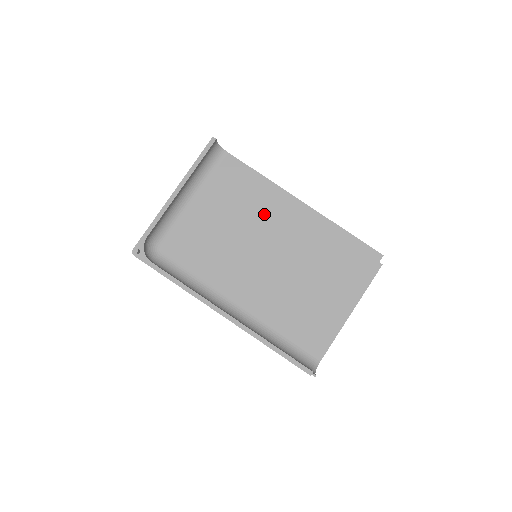
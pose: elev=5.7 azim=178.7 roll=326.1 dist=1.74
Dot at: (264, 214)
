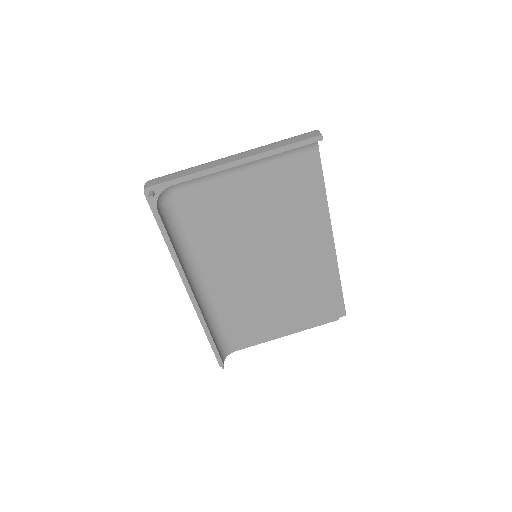
Dot at: (295, 228)
